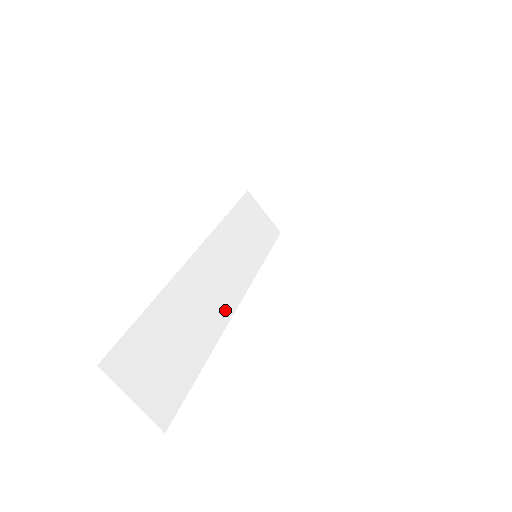
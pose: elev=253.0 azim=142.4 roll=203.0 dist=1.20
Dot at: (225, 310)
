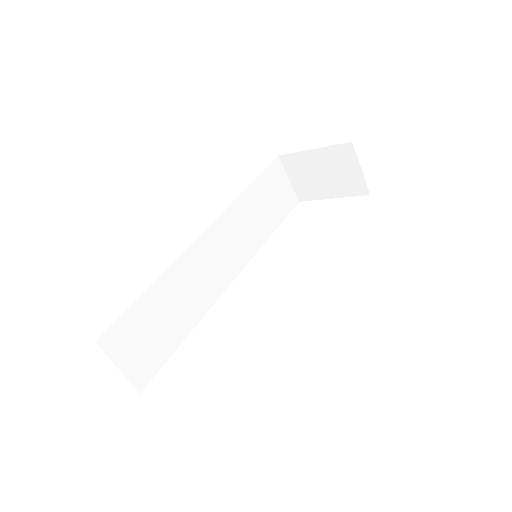
Dot at: (219, 287)
